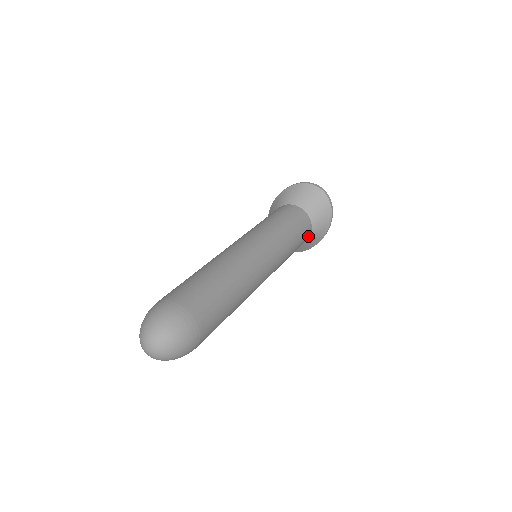
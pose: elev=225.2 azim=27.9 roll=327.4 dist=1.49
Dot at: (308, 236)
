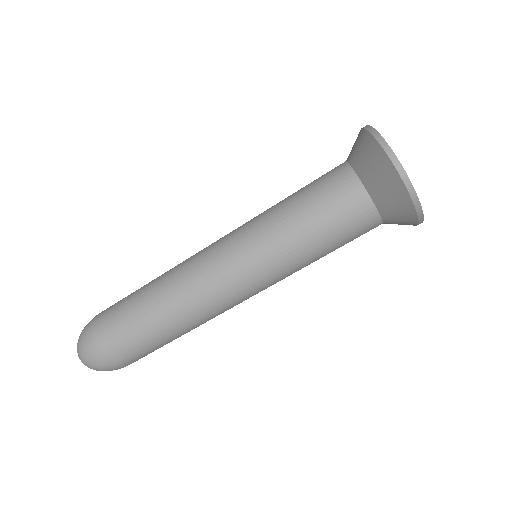
Dot at: (374, 225)
